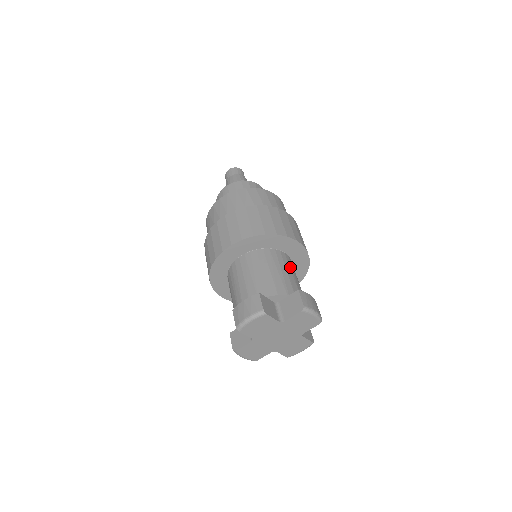
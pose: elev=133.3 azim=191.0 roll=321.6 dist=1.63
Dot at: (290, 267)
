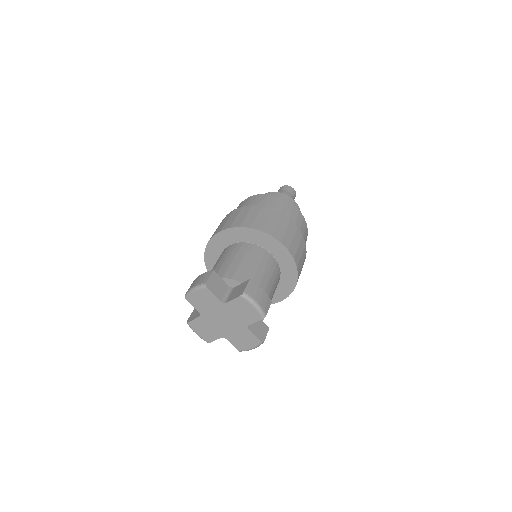
Dot at: (267, 266)
